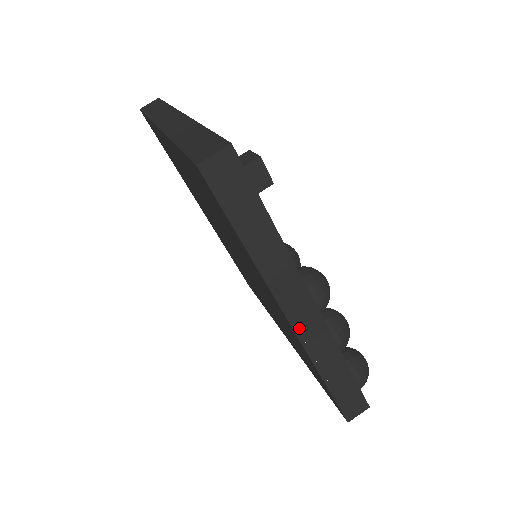
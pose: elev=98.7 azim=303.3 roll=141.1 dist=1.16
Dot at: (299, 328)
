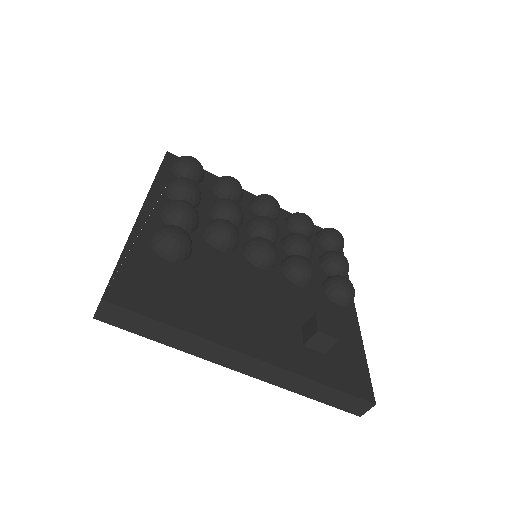
Dot at: occluded
